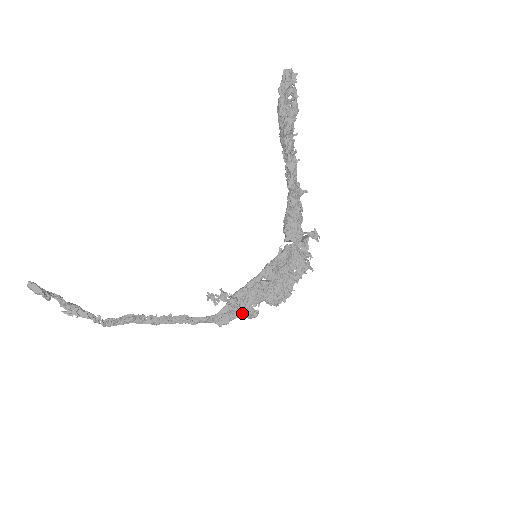
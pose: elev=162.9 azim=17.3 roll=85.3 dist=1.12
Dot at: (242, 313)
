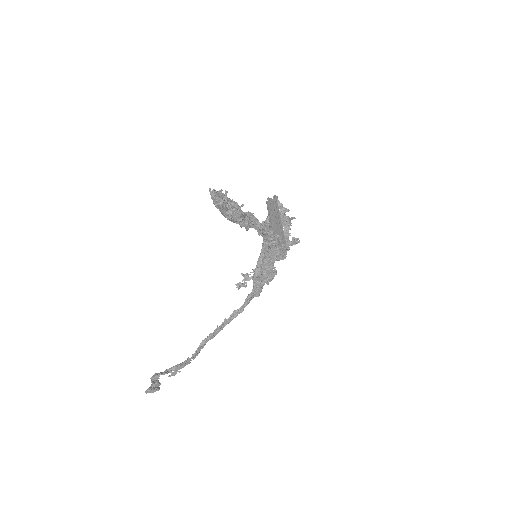
Dot at: (267, 281)
